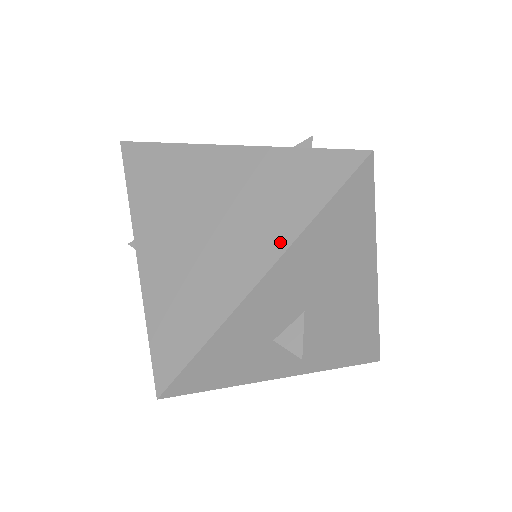
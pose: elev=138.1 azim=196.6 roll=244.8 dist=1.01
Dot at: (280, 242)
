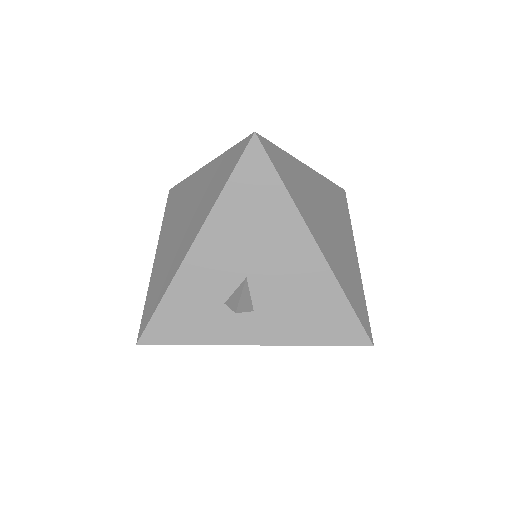
Dot at: (204, 216)
